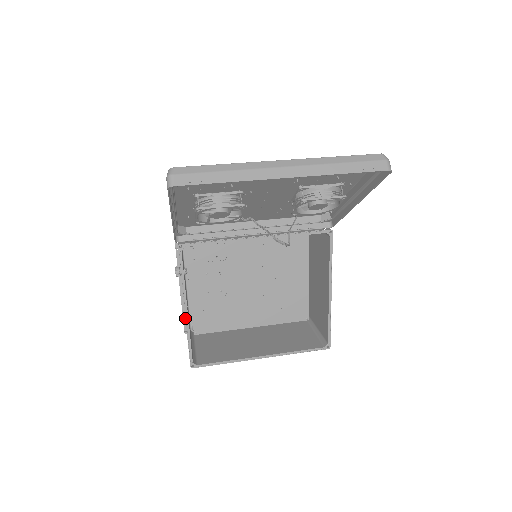
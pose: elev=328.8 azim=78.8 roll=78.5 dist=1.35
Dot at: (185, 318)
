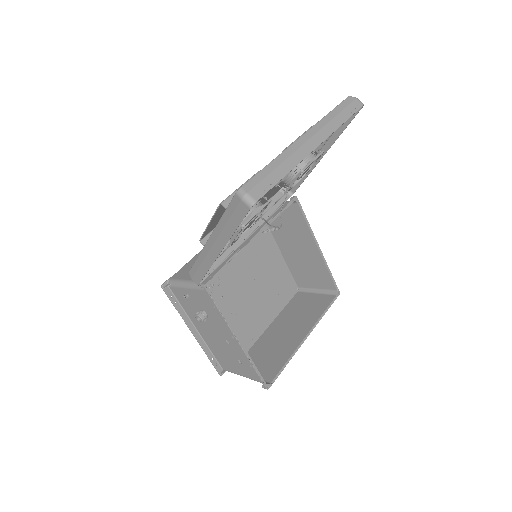
Dot at: (242, 349)
